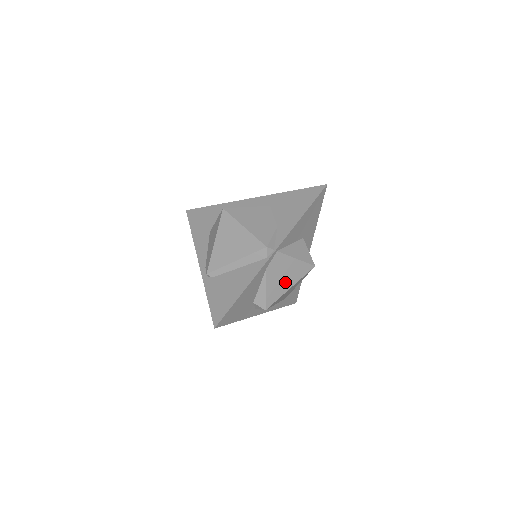
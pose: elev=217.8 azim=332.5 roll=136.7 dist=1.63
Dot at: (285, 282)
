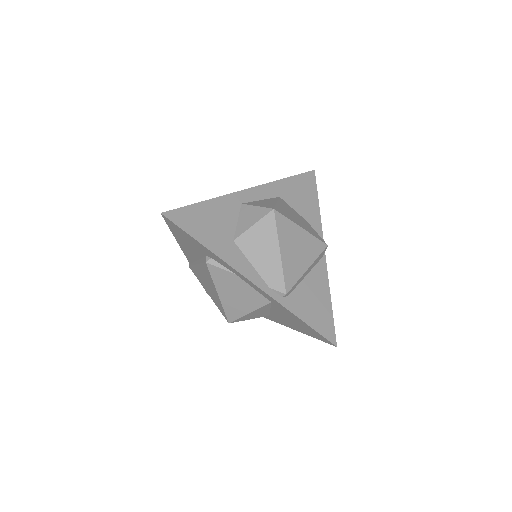
Dot at: occluded
